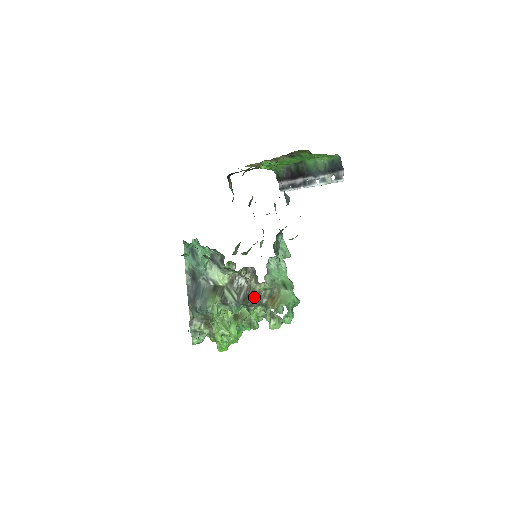
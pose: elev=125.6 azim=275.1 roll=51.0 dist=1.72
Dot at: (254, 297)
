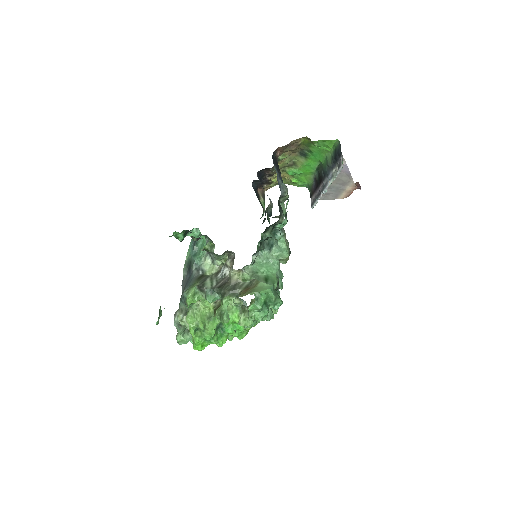
Dot at: (229, 285)
